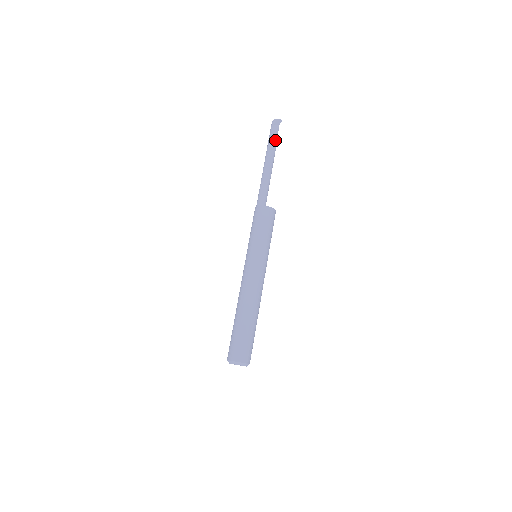
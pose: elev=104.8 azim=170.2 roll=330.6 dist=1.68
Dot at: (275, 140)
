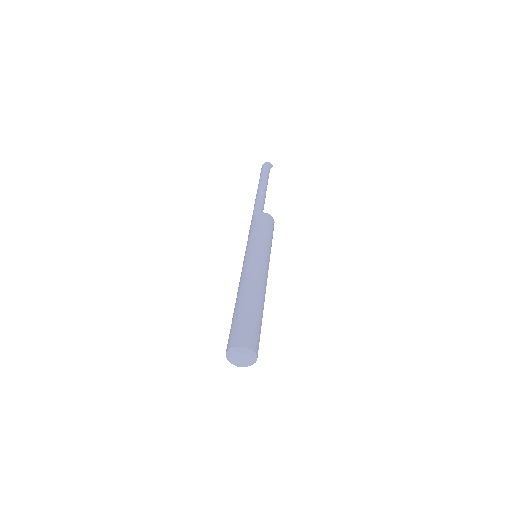
Dot at: (268, 176)
